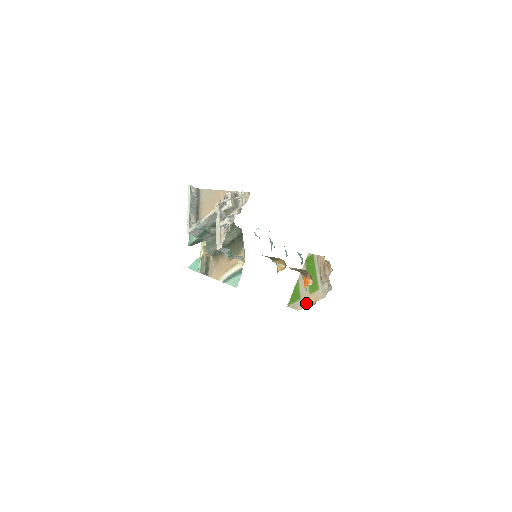
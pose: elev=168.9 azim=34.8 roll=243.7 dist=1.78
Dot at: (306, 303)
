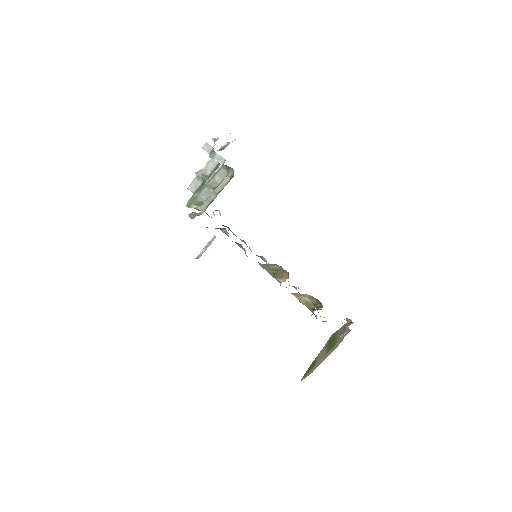
Dot at: (320, 362)
